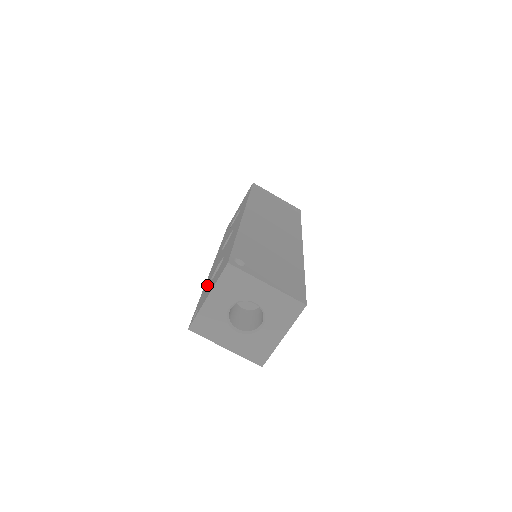
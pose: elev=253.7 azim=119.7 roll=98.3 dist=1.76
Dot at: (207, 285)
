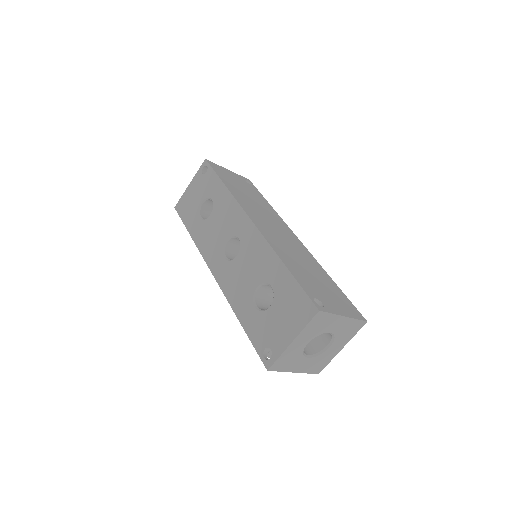
Dot at: (251, 313)
